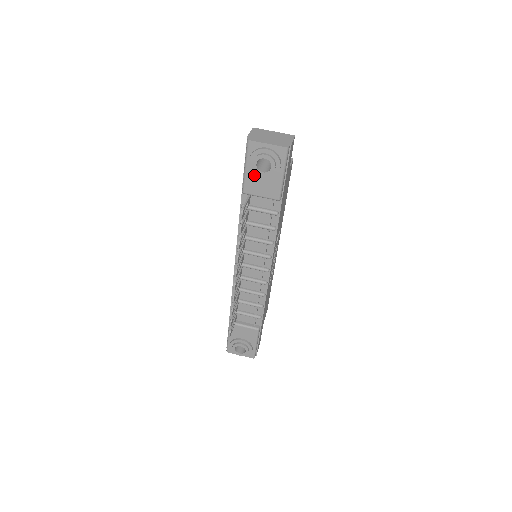
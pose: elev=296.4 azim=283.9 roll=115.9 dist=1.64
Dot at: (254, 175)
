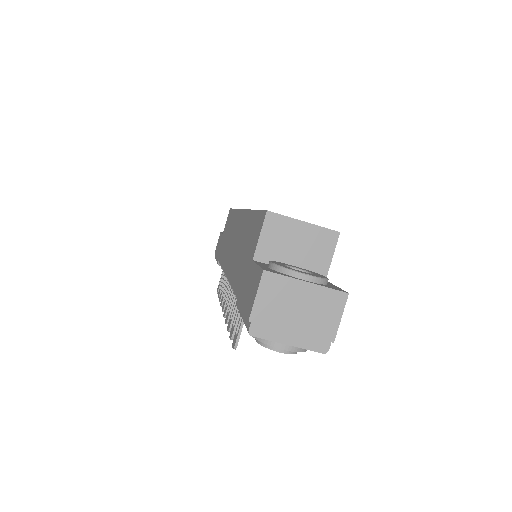
Dot at: occluded
